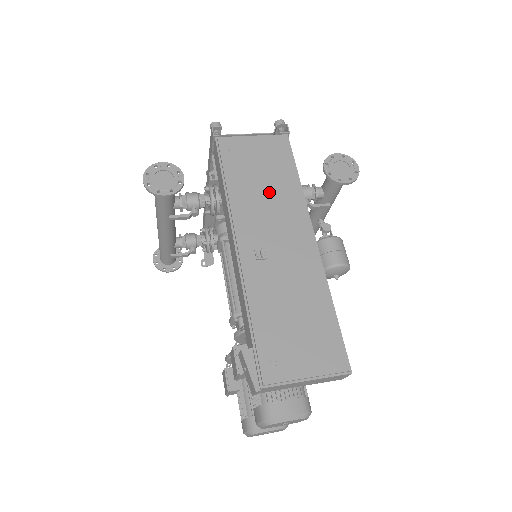
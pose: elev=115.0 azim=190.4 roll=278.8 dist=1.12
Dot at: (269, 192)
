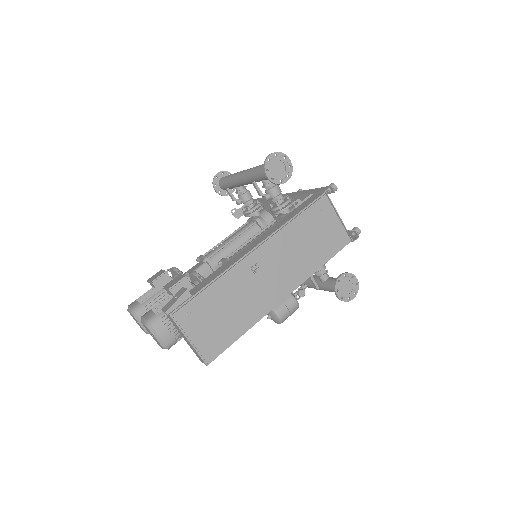
Dot at: (302, 251)
